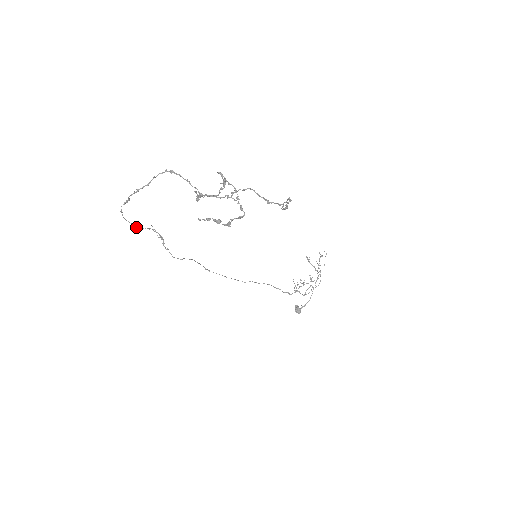
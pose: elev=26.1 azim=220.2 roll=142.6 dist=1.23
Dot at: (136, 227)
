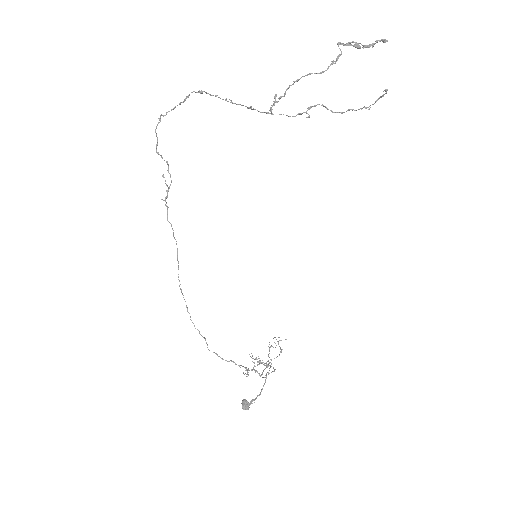
Dot at: (157, 152)
